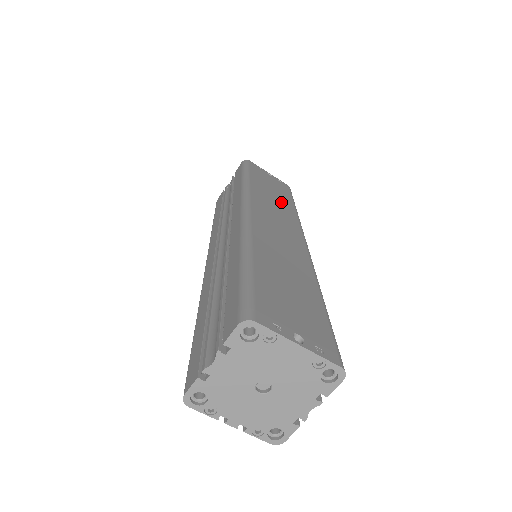
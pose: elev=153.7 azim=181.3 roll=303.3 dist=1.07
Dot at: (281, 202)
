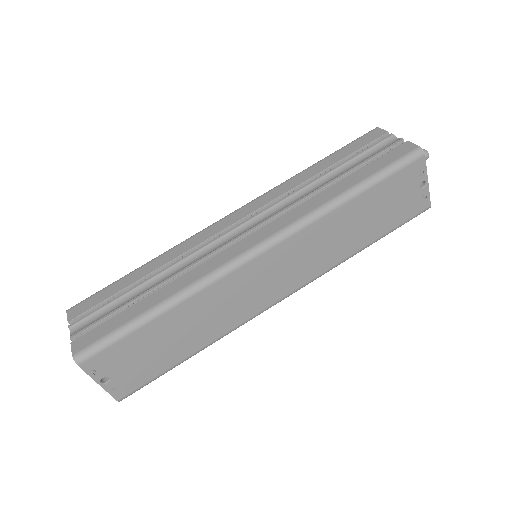
Dot at: (347, 241)
